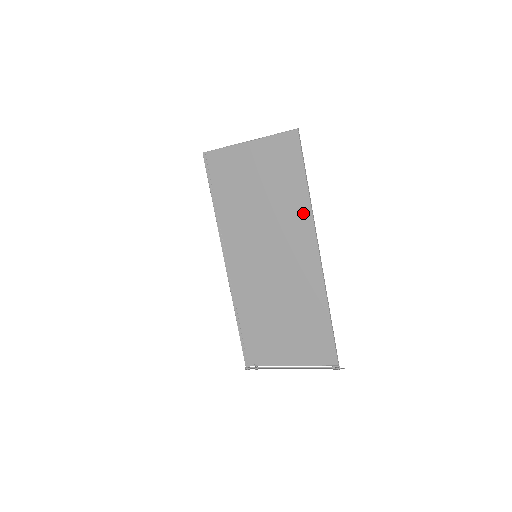
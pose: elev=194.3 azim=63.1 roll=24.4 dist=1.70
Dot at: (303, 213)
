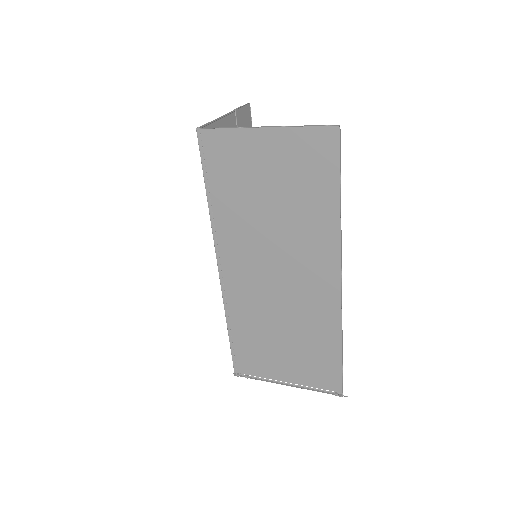
Dot at: (328, 234)
